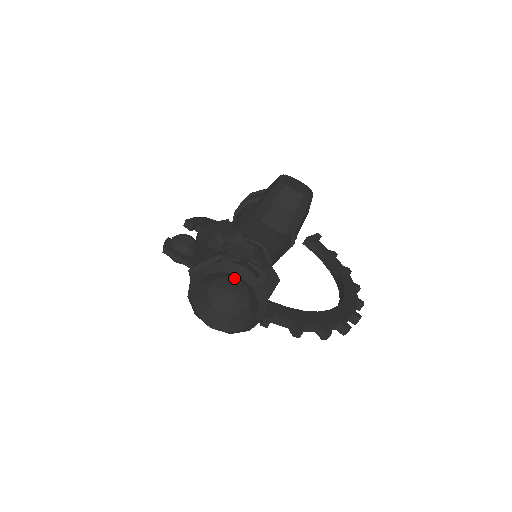
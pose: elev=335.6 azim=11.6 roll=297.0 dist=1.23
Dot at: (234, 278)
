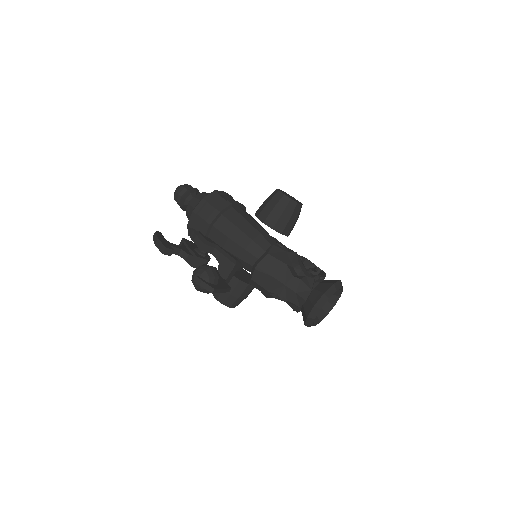
Dot at: occluded
